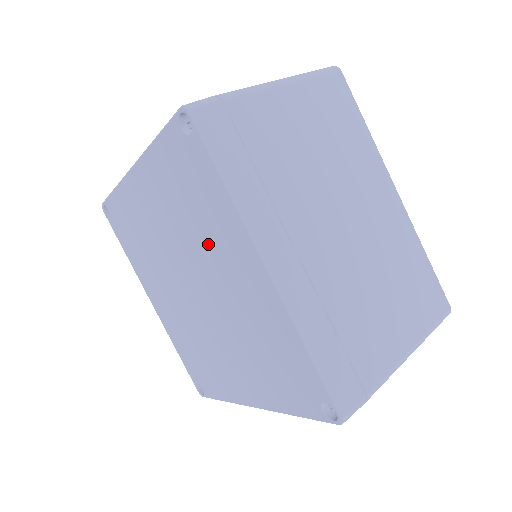
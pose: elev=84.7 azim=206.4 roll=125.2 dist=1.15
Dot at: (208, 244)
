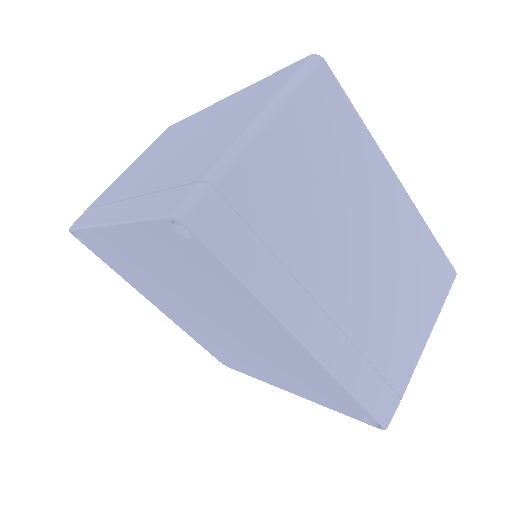
Dot at: (225, 306)
